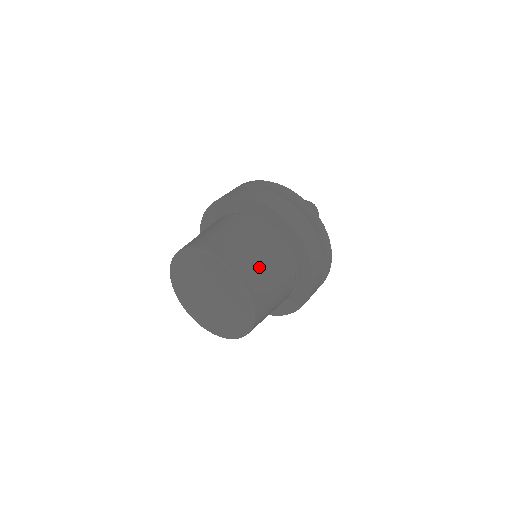
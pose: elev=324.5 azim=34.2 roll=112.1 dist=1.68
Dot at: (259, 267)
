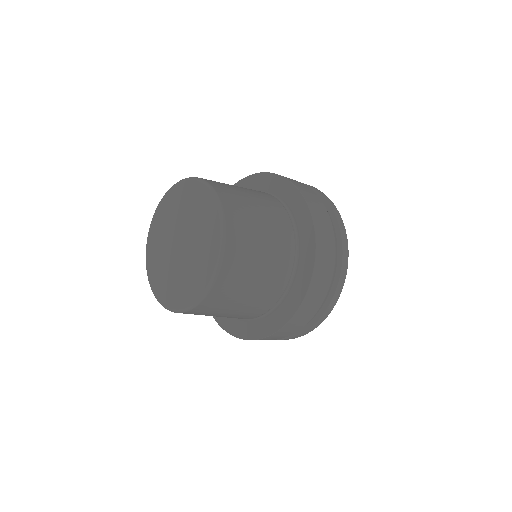
Dot at: occluded
